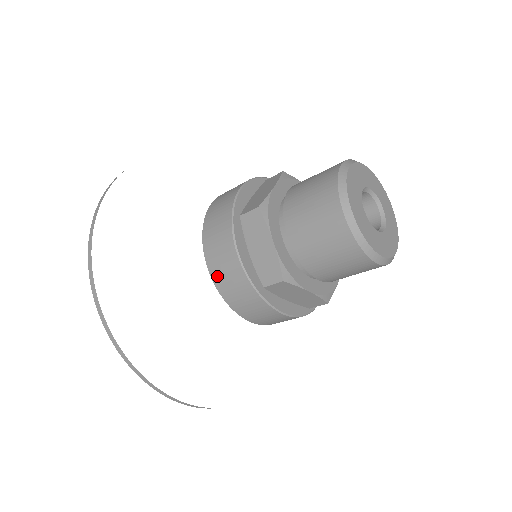
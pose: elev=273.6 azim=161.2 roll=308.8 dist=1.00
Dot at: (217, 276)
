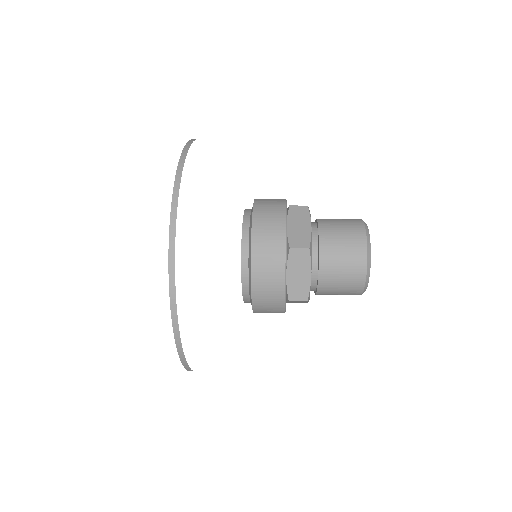
Dot at: (258, 288)
